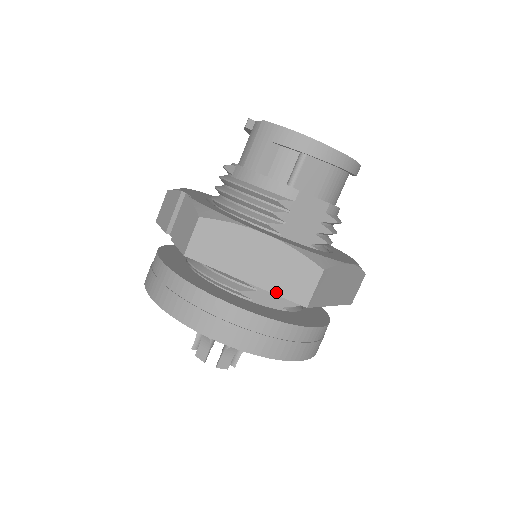
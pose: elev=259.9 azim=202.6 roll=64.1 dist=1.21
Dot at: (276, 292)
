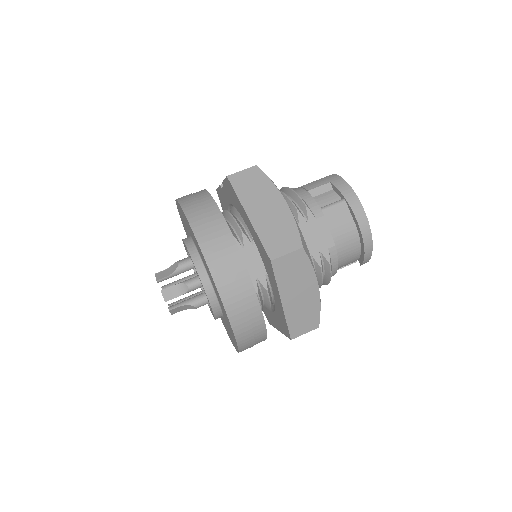
Dot at: (260, 236)
